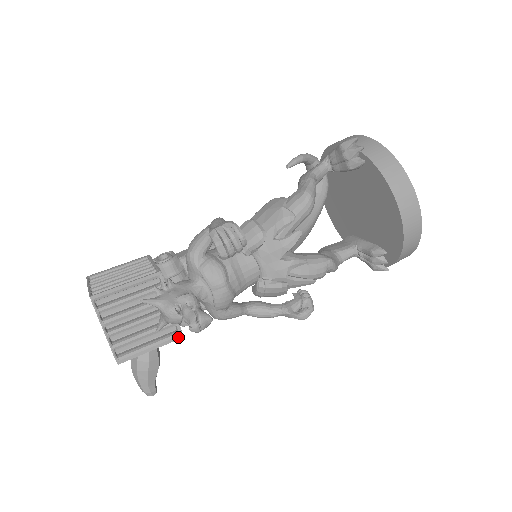
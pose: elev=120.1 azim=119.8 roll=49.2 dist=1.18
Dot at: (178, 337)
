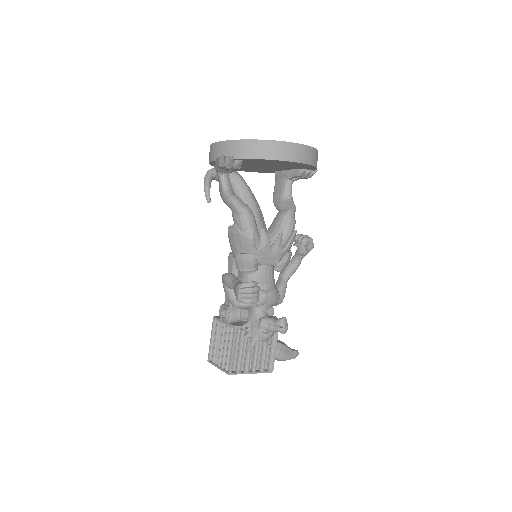
Dot at: occluded
